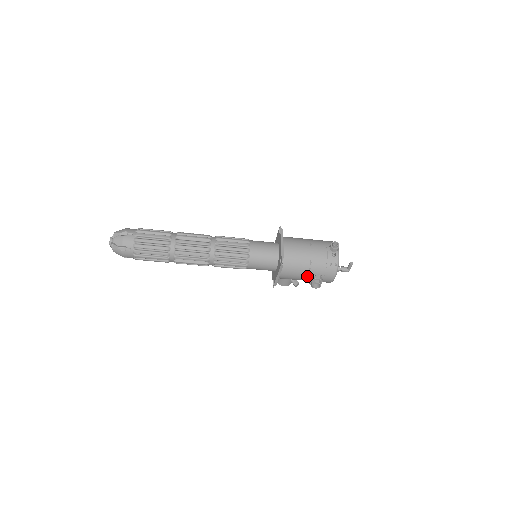
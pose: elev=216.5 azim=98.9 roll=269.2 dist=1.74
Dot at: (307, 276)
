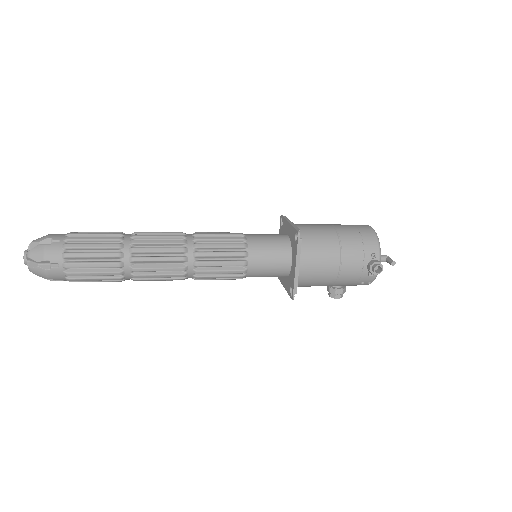
Dot at: occluded
